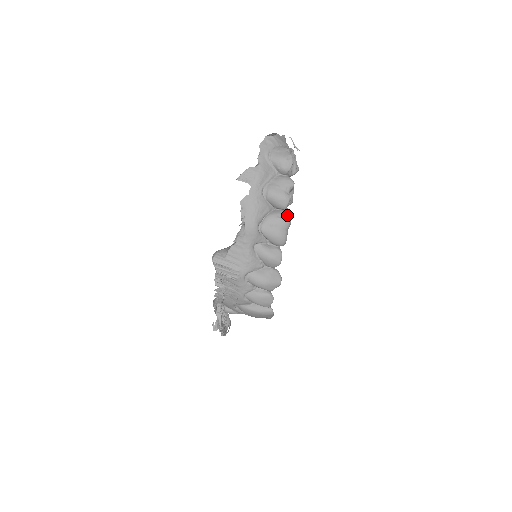
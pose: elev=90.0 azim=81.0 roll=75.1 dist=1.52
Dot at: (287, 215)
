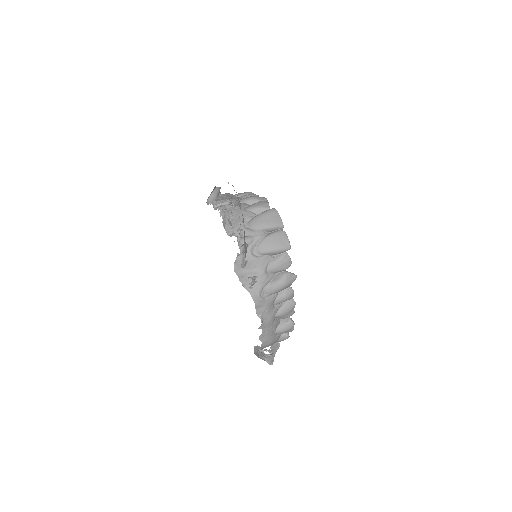
Dot at: occluded
